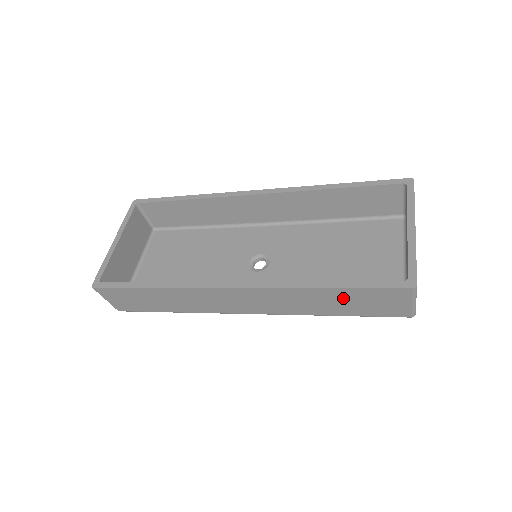
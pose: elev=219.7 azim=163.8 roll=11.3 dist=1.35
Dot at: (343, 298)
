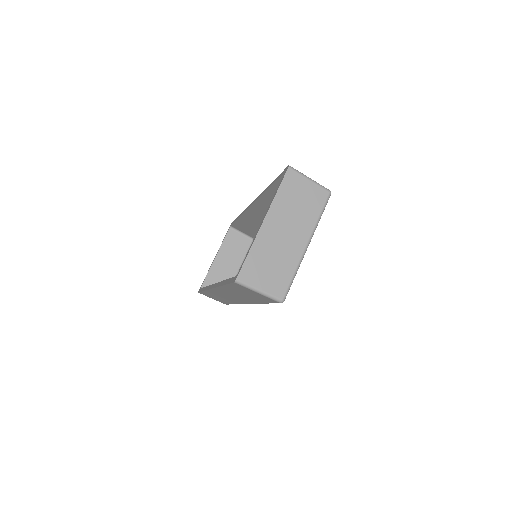
Dot at: (238, 291)
